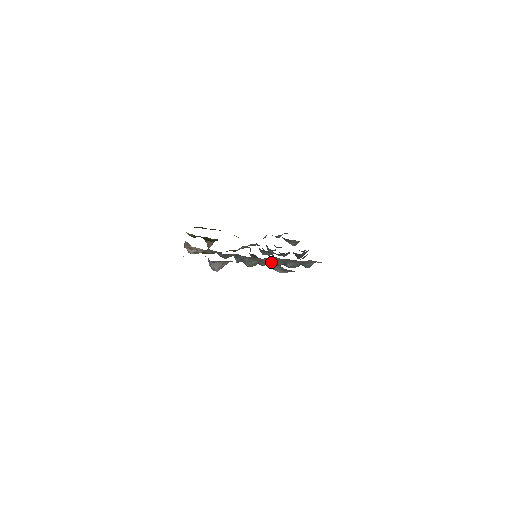
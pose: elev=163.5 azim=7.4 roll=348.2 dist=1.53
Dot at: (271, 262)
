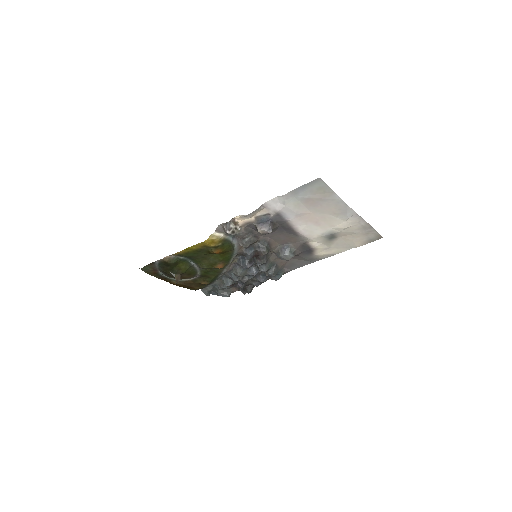
Dot at: (265, 263)
